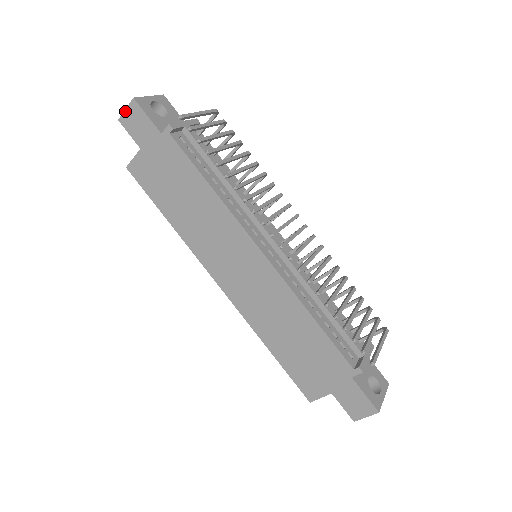
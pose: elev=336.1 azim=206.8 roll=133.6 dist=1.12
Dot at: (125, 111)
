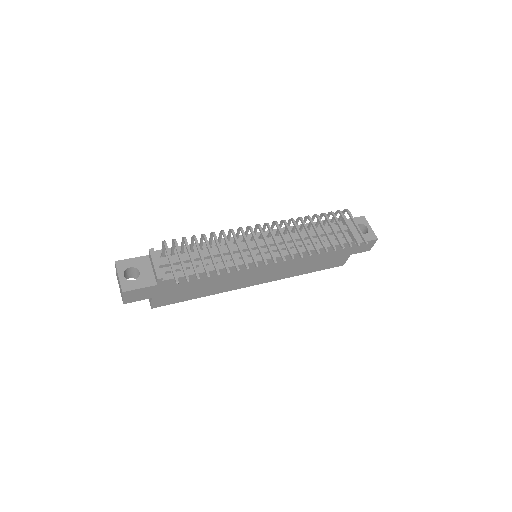
Dot at: (123, 299)
